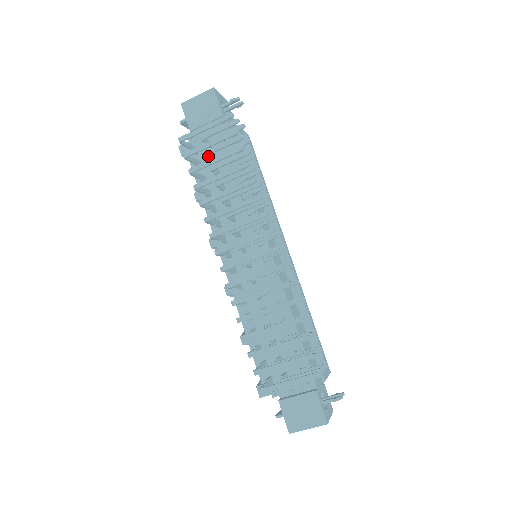
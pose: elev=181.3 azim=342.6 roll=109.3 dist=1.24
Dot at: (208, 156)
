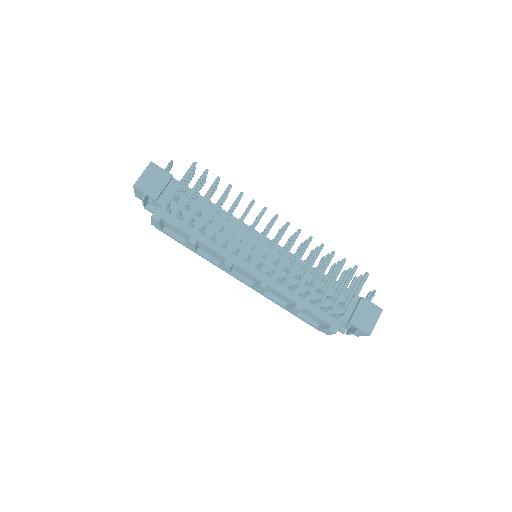
Dot at: (188, 204)
